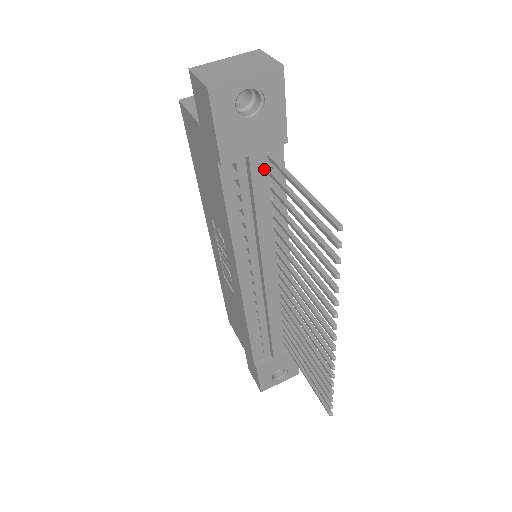
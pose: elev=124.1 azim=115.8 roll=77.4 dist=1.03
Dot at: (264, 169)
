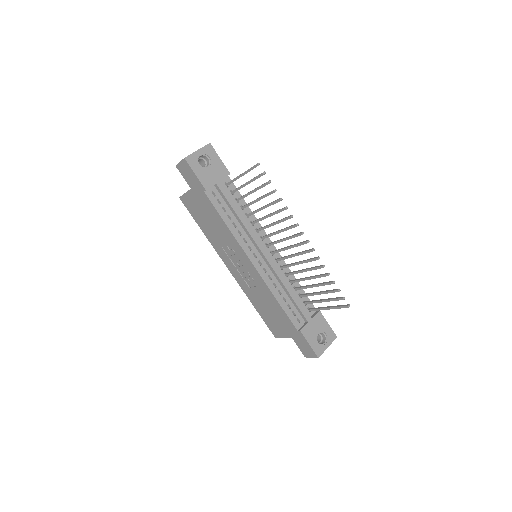
Dot at: (228, 192)
